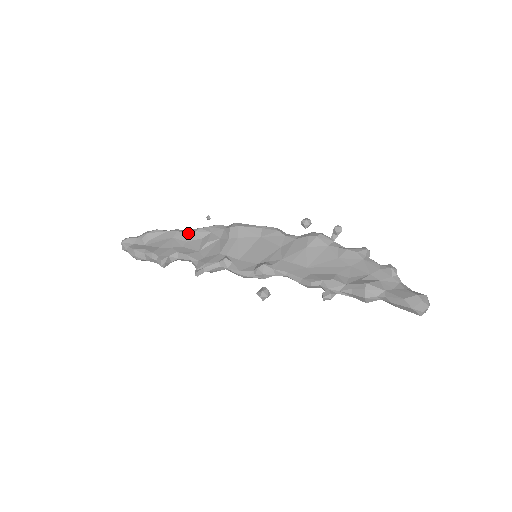
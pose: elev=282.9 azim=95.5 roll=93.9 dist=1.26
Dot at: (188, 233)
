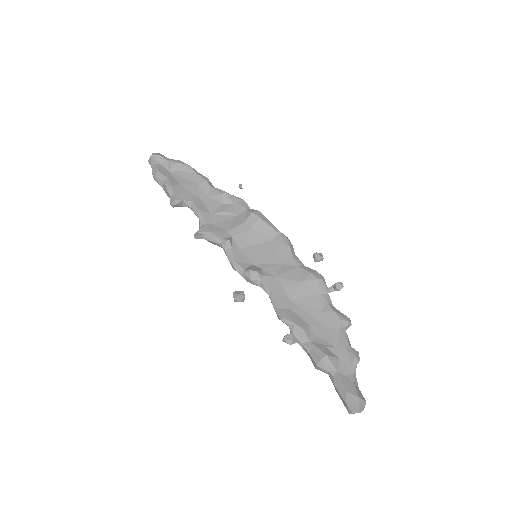
Dot at: (213, 189)
